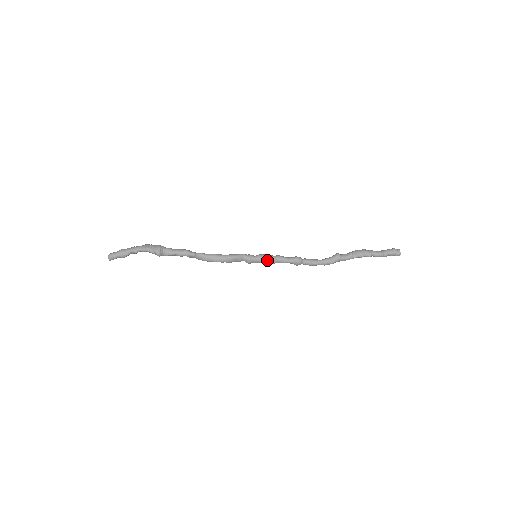
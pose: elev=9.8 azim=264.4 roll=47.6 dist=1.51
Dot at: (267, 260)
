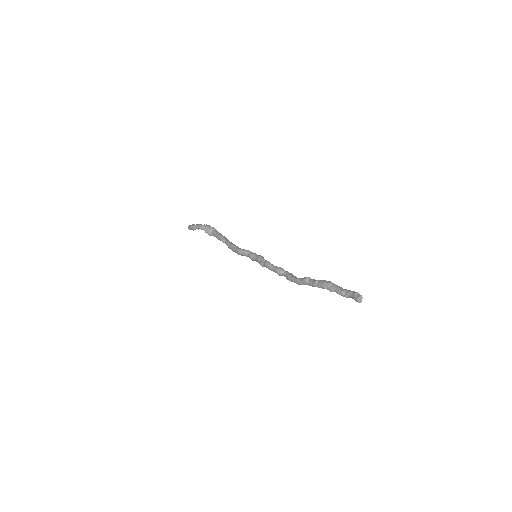
Dot at: (261, 262)
